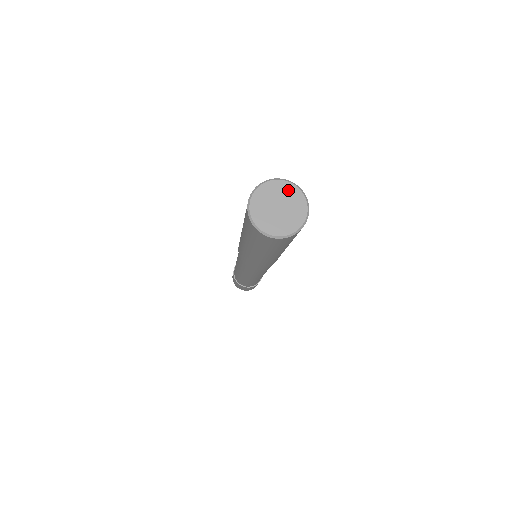
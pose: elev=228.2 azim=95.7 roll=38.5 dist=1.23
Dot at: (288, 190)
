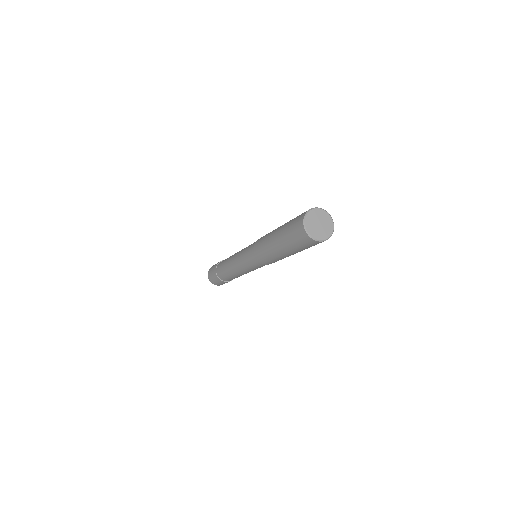
Dot at: (323, 214)
